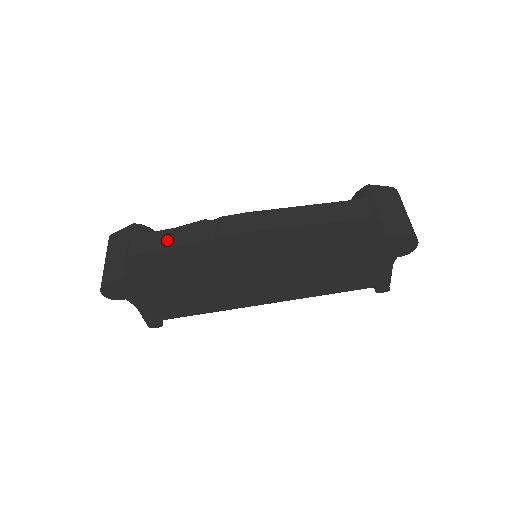
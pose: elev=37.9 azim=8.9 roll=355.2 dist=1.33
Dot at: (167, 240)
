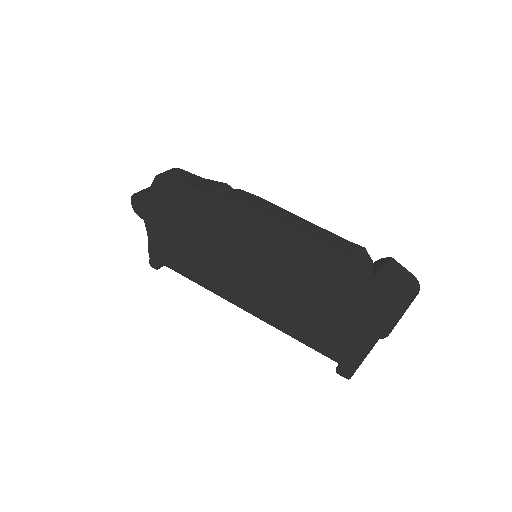
Dot at: (190, 180)
